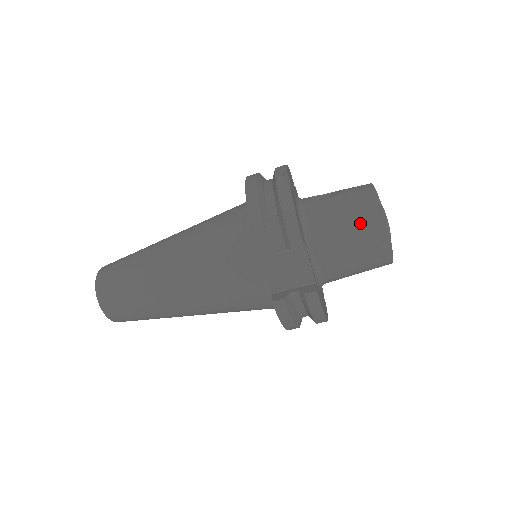
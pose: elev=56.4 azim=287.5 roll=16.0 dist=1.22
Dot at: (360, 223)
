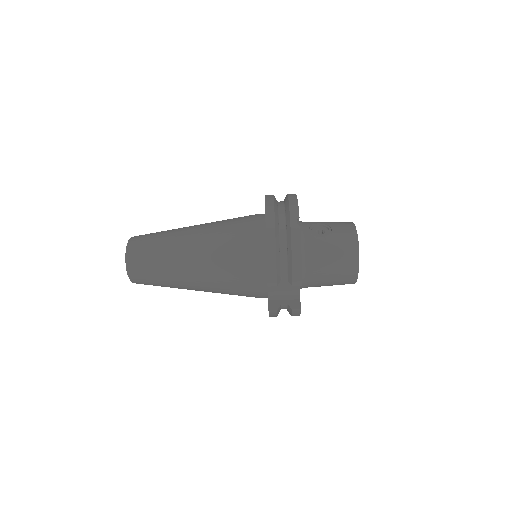
Dot at: (341, 264)
